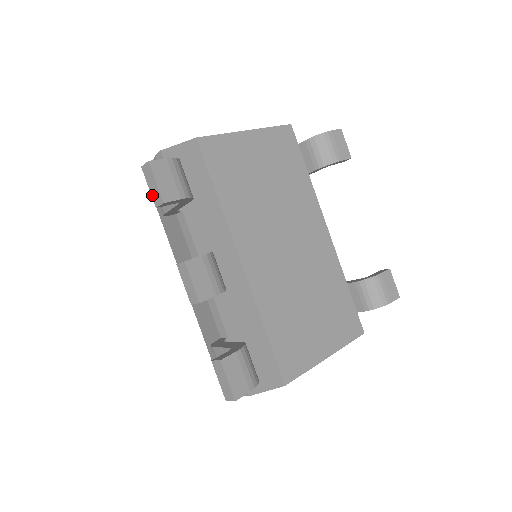
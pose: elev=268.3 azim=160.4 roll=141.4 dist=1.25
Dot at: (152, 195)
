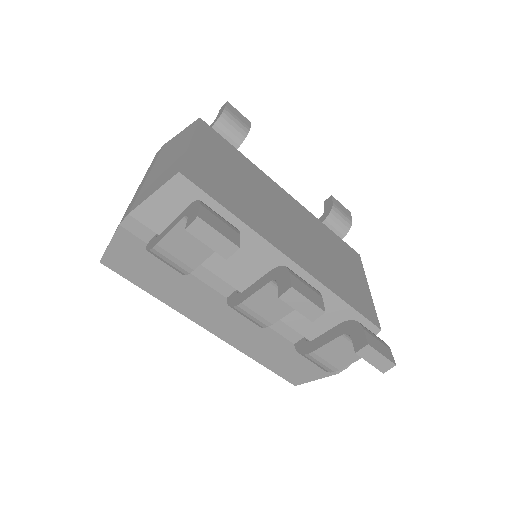
Dot at: (216, 250)
